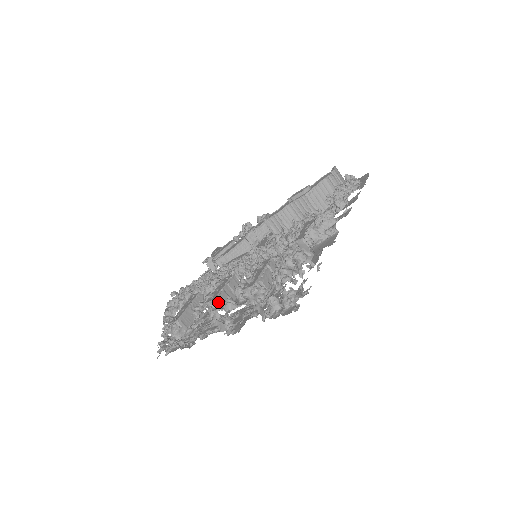
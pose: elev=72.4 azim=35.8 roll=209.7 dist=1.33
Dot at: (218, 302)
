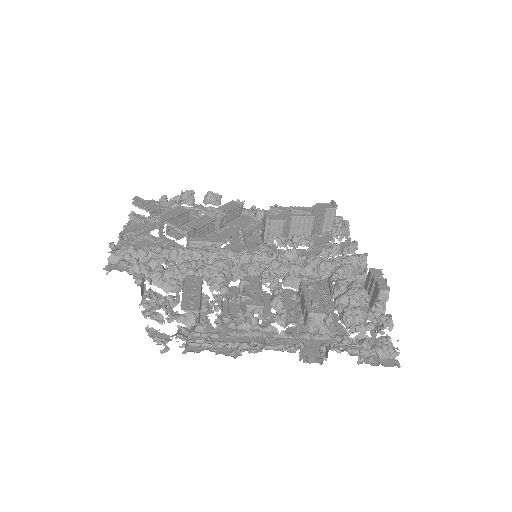
Dot at: (263, 310)
